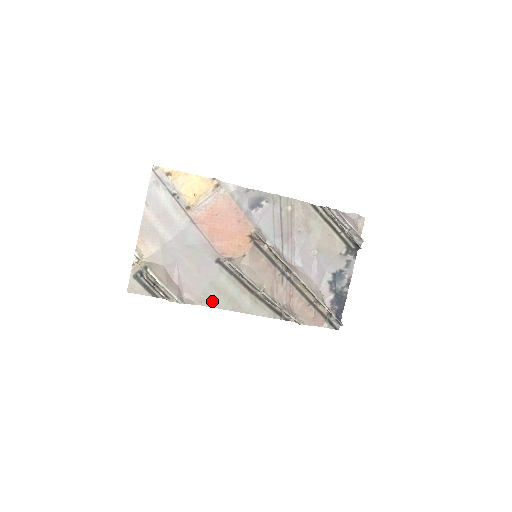
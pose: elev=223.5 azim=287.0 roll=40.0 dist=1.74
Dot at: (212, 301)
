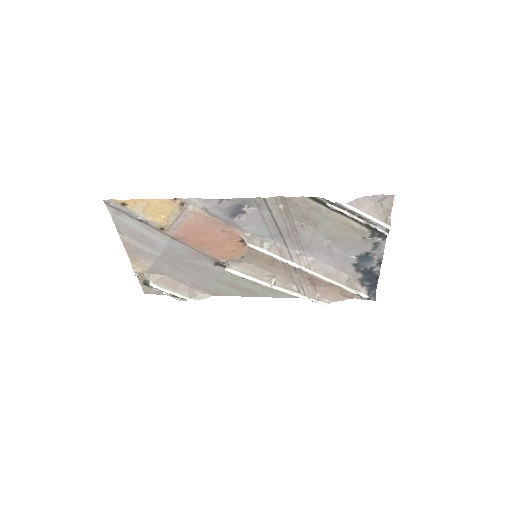
Dot at: (226, 292)
